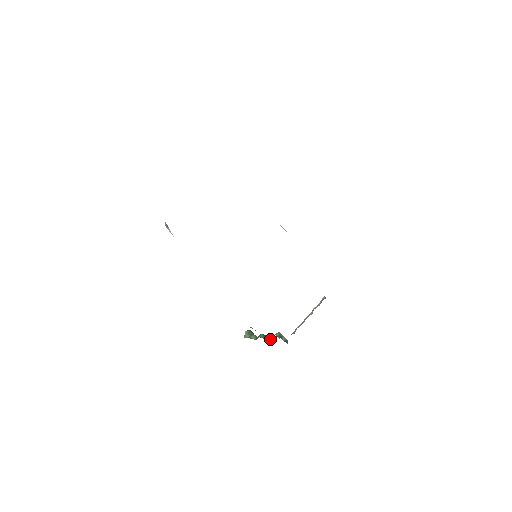
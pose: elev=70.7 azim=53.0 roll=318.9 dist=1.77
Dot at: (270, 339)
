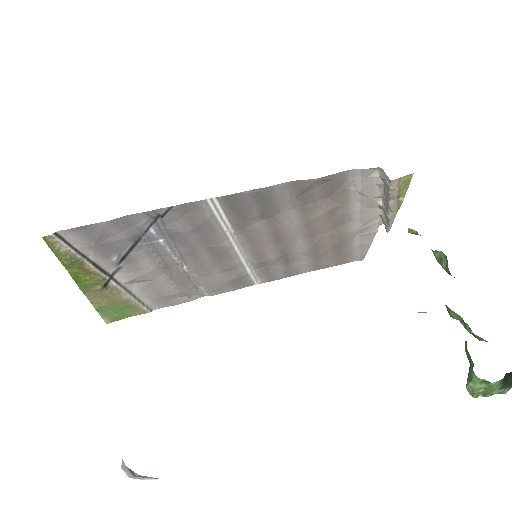
Dot at: occluded
